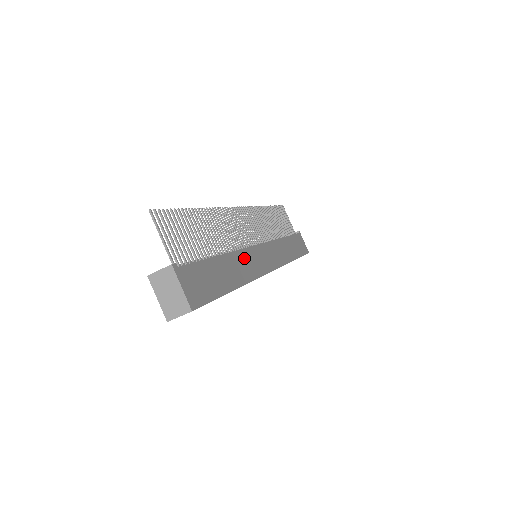
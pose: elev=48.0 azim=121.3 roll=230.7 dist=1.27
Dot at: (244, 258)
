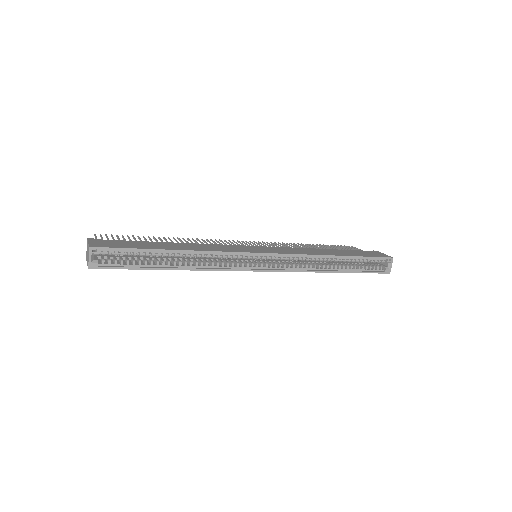
Dot at: (210, 246)
